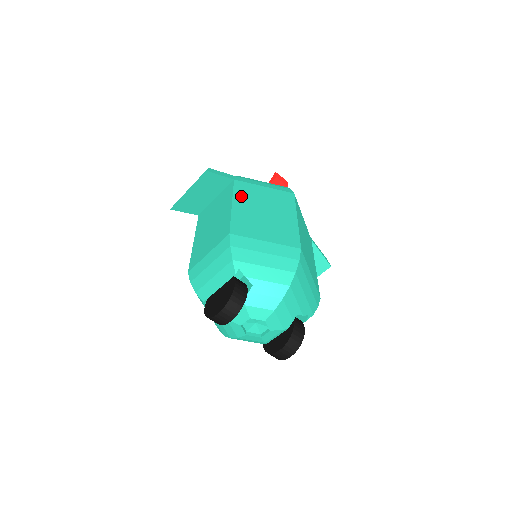
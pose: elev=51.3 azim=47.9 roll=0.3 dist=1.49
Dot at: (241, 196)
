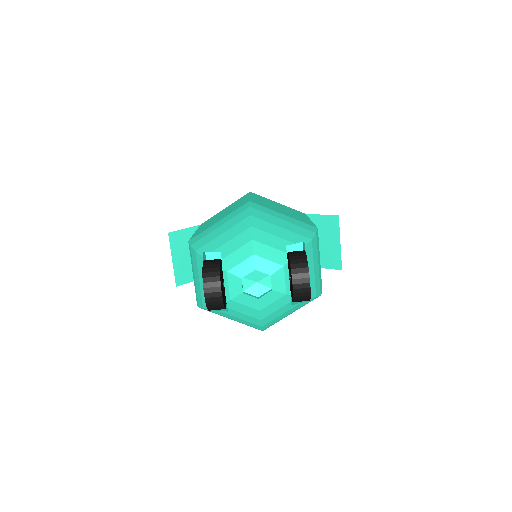
Dot at: (204, 224)
